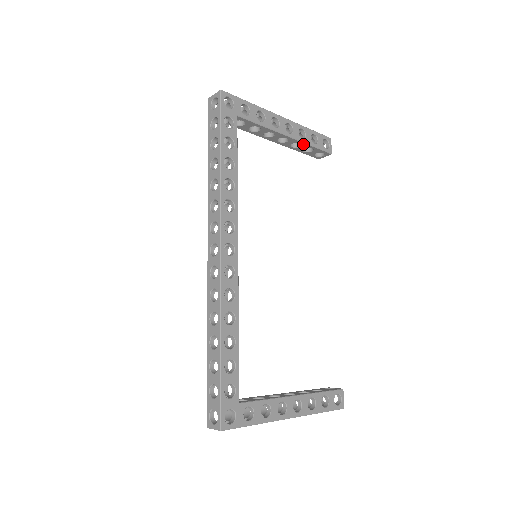
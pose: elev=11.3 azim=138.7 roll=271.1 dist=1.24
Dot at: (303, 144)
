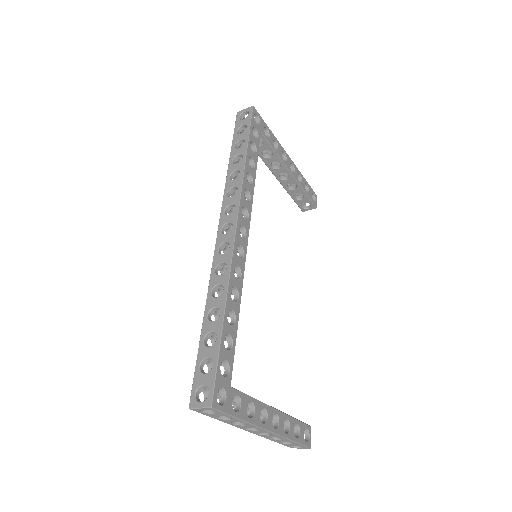
Dot at: (299, 187)
